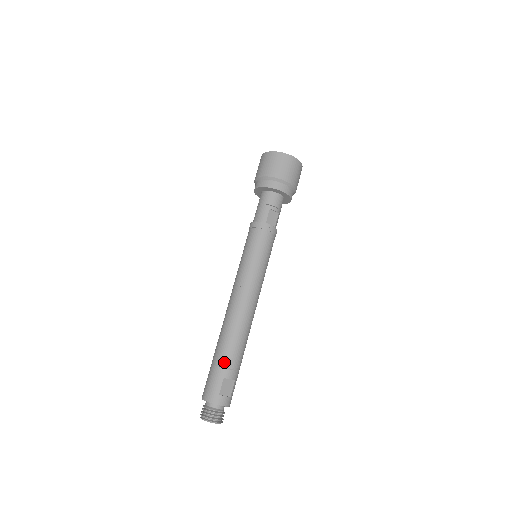
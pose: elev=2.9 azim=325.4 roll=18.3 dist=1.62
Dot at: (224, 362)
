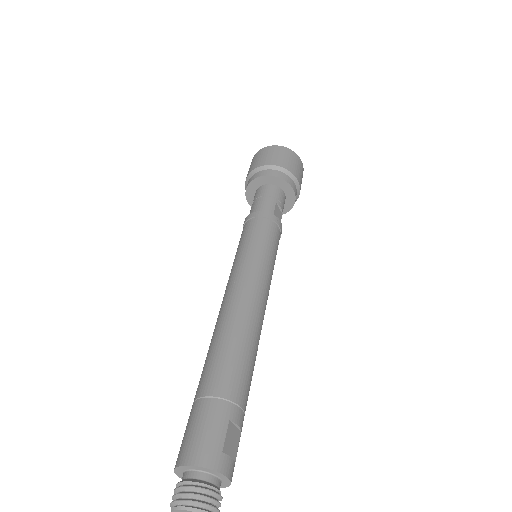
Dot at: (229, 391)
